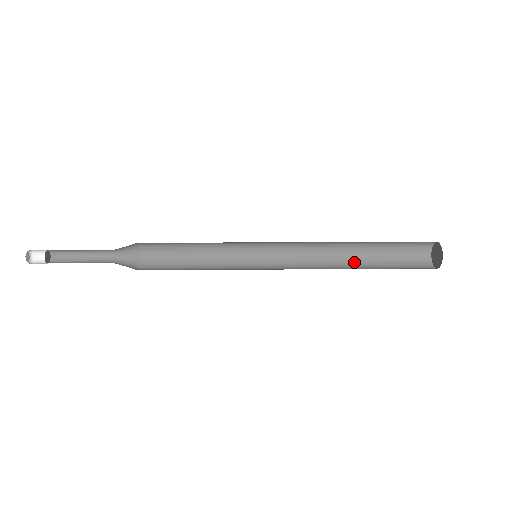
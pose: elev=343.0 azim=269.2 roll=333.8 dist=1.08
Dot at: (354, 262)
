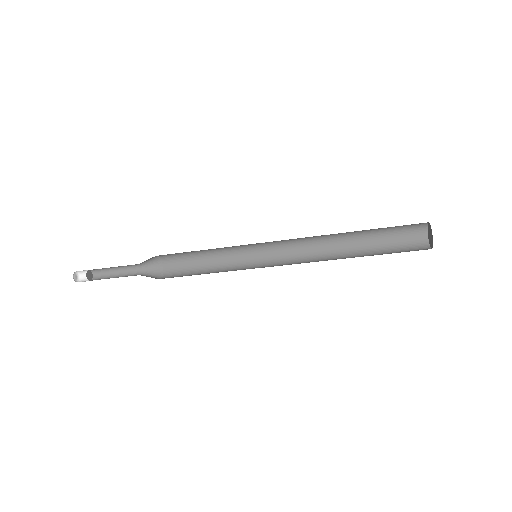
Dot at: (350, 250)
